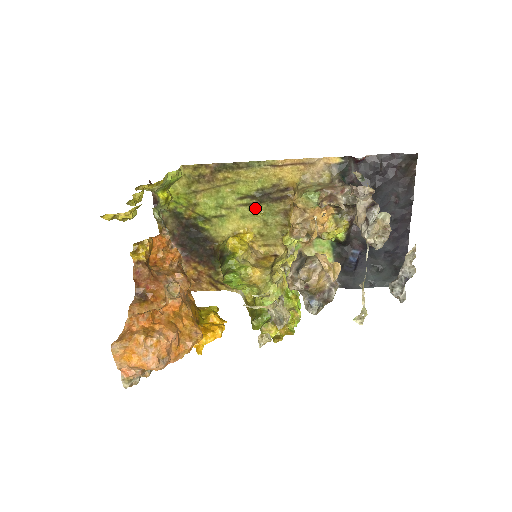
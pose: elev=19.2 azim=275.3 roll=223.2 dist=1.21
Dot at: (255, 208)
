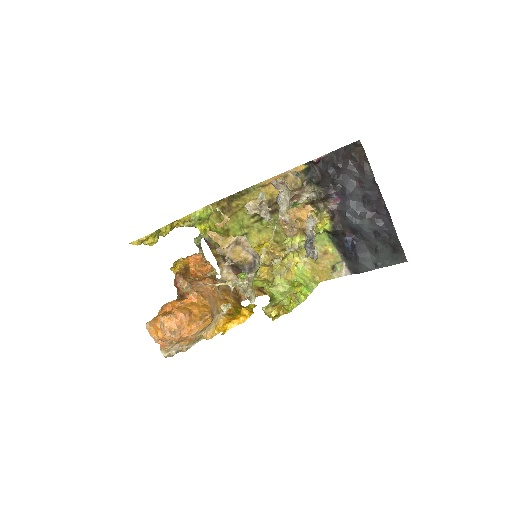
Dot at: (263, 222)
